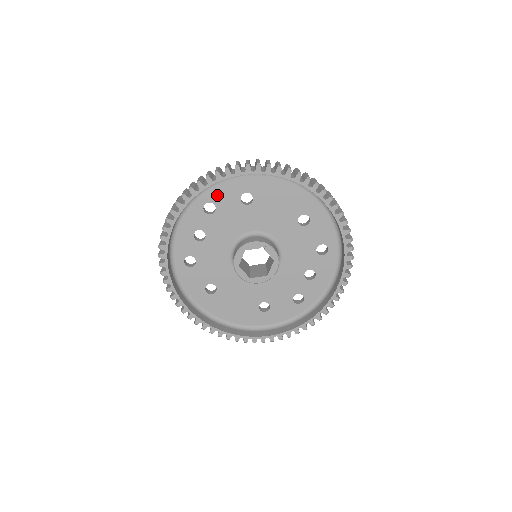
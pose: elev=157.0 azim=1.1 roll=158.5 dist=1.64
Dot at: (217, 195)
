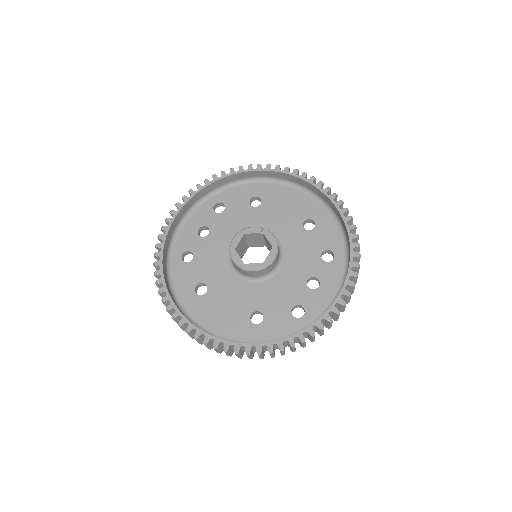
Dot at: (229, 197)
